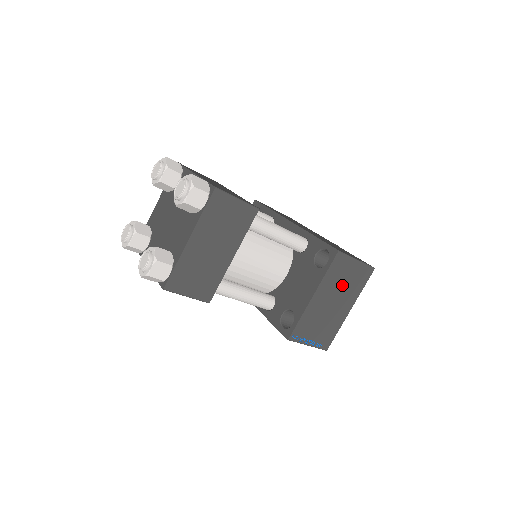
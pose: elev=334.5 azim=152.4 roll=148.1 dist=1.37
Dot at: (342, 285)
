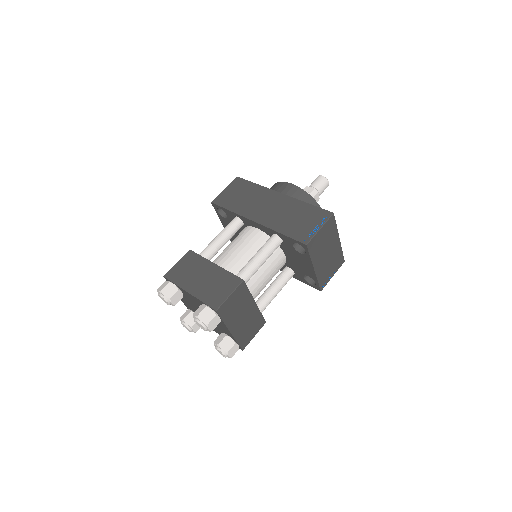
Dot at: (324, 244)
